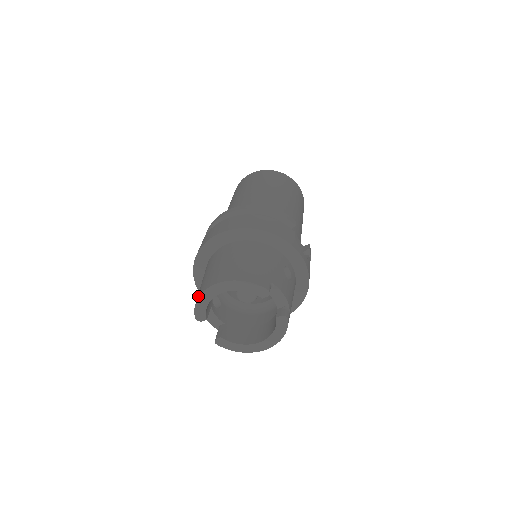
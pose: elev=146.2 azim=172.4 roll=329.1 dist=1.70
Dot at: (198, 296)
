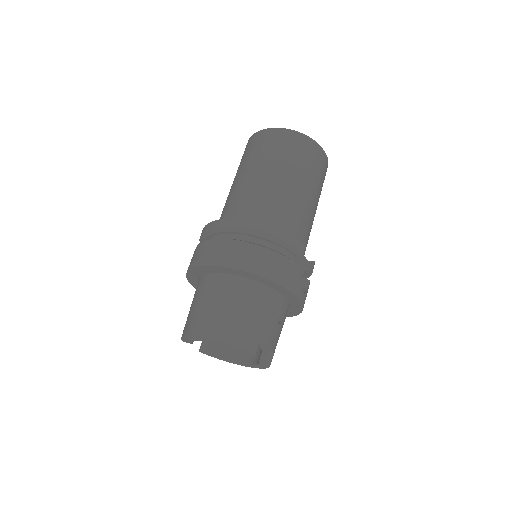
Dot at: (186, 334)
